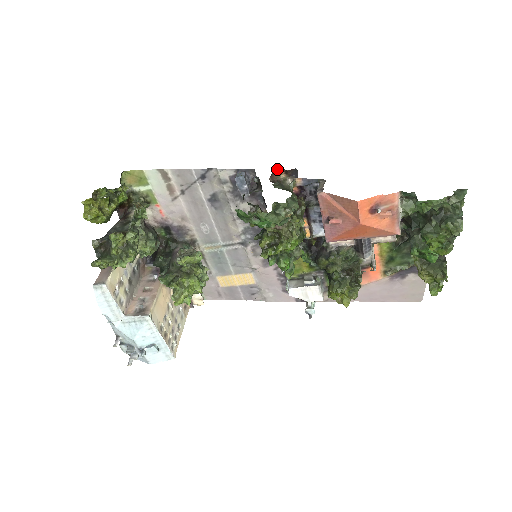
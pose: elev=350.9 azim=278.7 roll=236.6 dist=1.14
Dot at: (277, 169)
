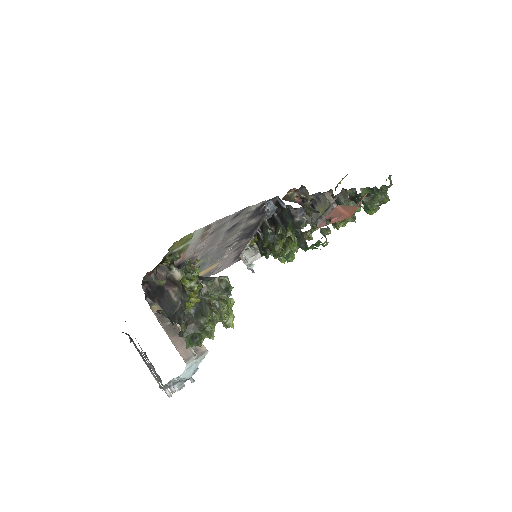
Dot at: (291, 189)
